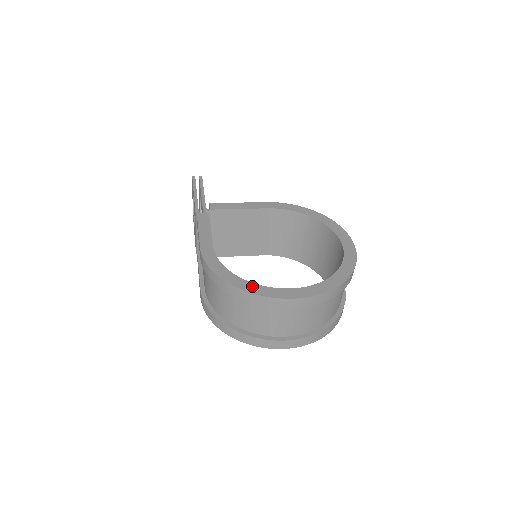
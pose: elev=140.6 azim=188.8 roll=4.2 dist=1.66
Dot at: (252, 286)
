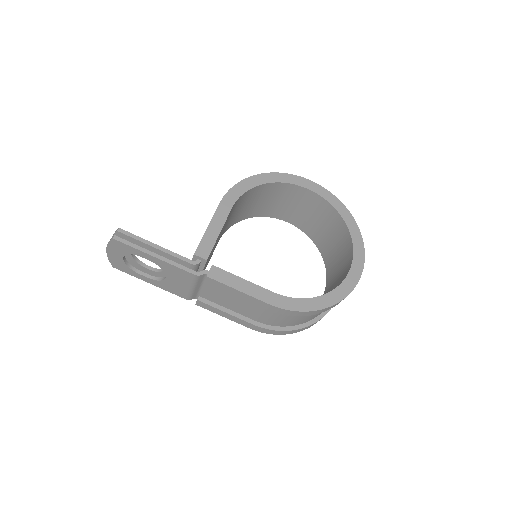
Dot at: (339, 291)
